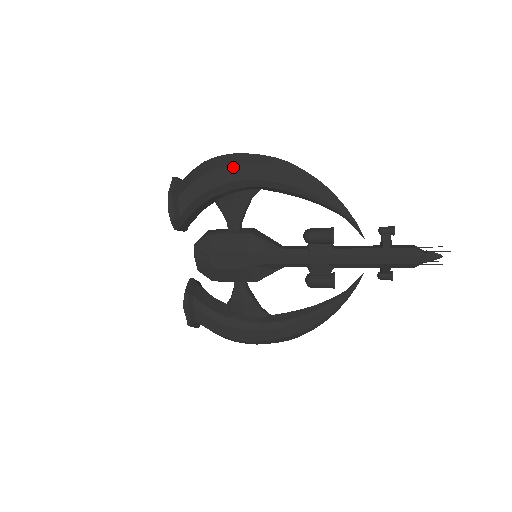
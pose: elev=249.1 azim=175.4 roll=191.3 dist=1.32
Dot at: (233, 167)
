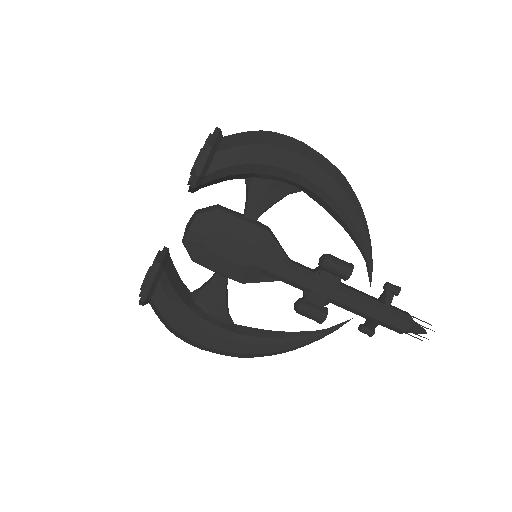
Dot at: (294, 154)
